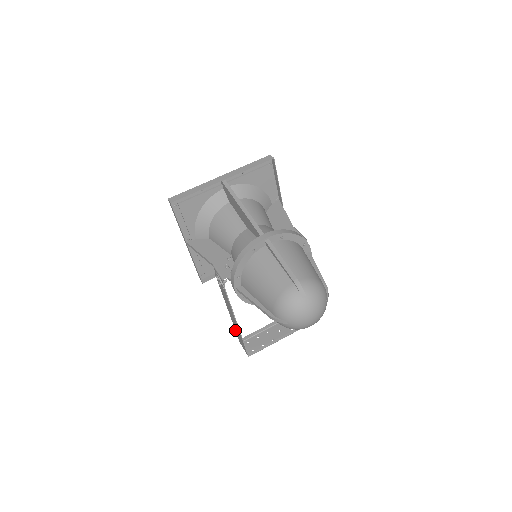
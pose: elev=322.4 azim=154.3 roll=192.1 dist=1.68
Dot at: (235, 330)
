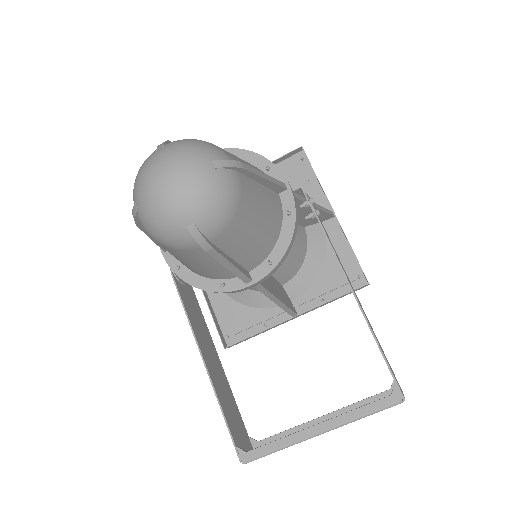
Dot at: (238, 413)
